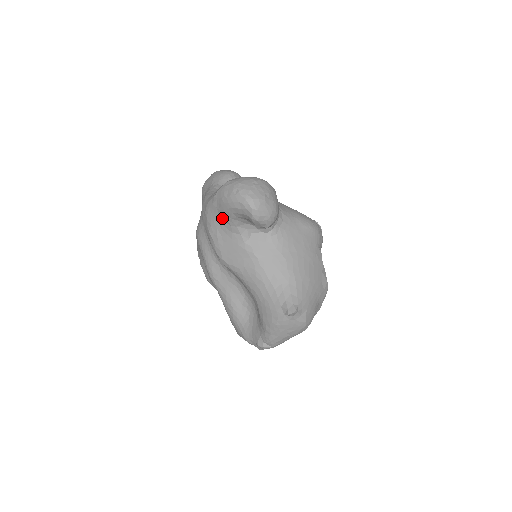
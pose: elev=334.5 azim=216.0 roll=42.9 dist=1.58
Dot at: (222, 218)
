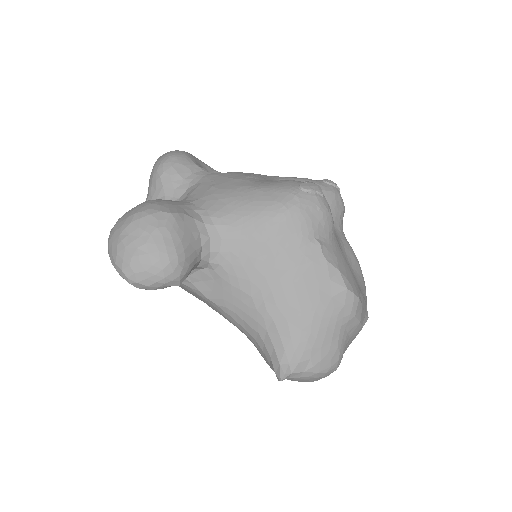
Dot at: occluded
